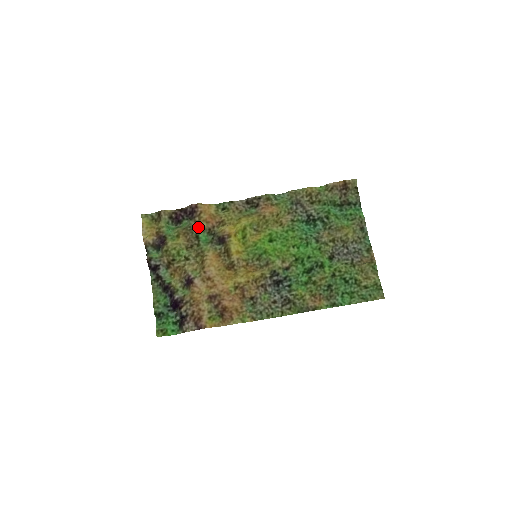
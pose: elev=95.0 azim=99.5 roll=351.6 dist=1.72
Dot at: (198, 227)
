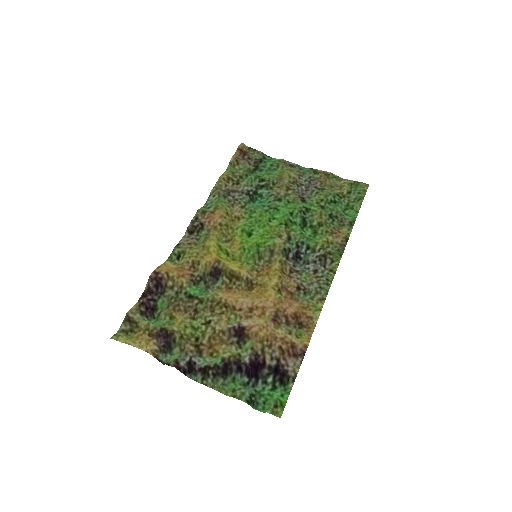
Dot at: (180, 288)
